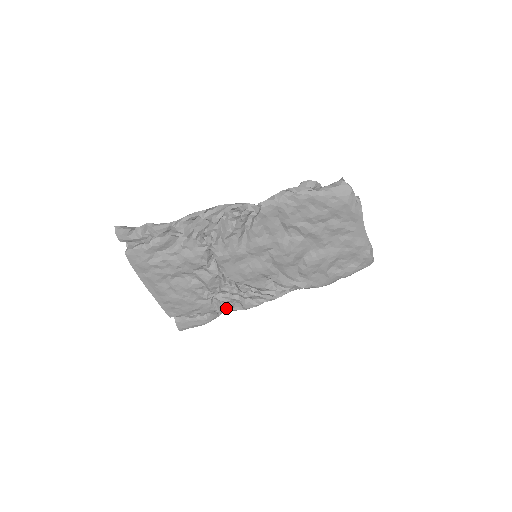
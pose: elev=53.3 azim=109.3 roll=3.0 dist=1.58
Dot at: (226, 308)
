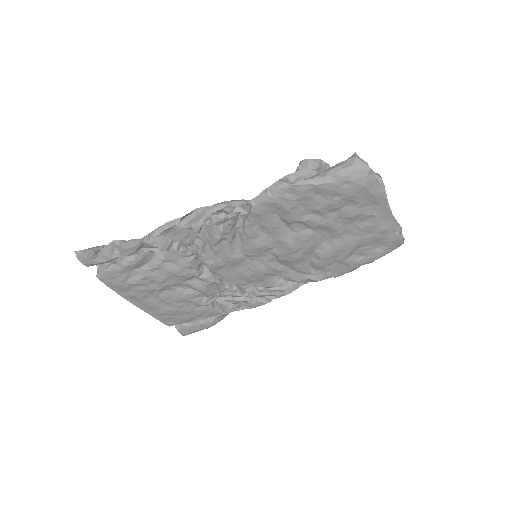
Dot at: occluded
